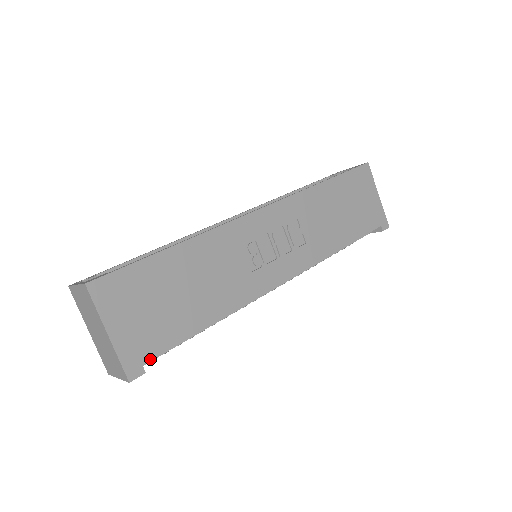
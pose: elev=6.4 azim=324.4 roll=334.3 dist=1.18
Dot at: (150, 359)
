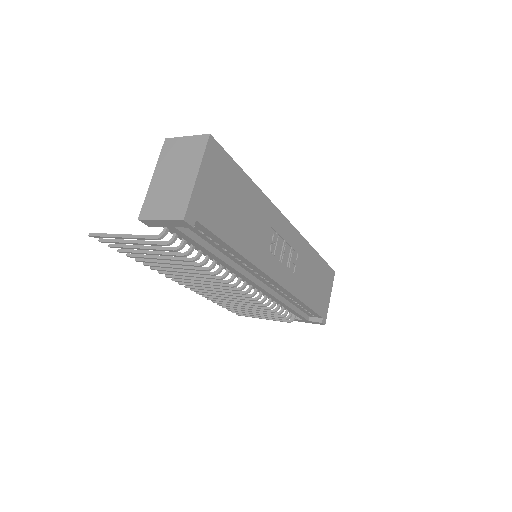
Dot at: (201, 223)
